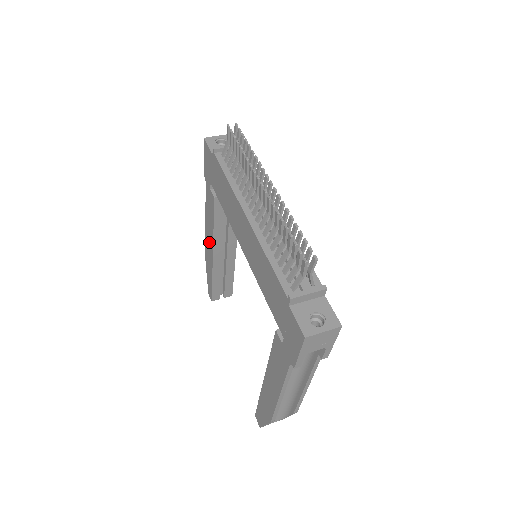
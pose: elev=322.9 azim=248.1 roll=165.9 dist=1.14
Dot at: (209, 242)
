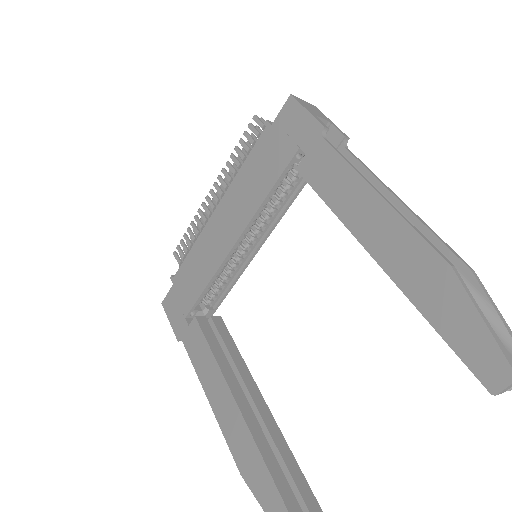
Dot at: (225, 407)
